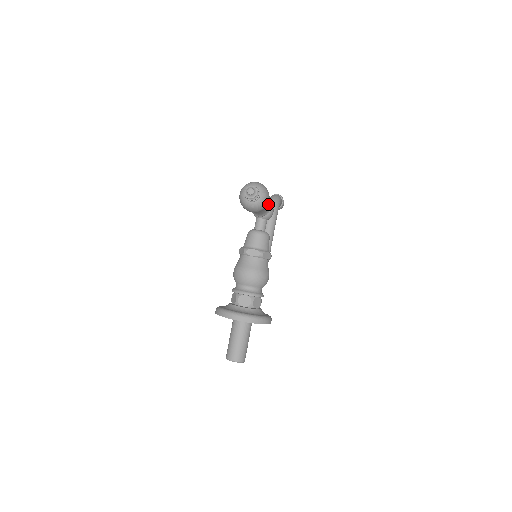
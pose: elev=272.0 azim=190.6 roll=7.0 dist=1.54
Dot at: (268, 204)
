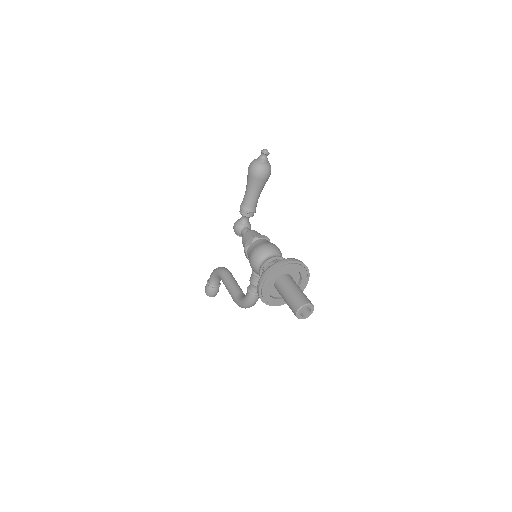
Dot at: occluded
